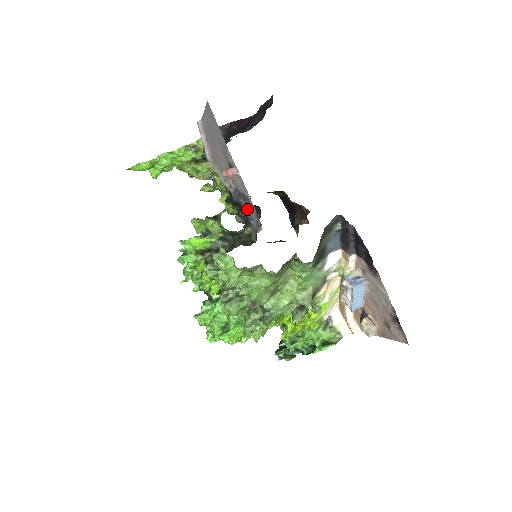
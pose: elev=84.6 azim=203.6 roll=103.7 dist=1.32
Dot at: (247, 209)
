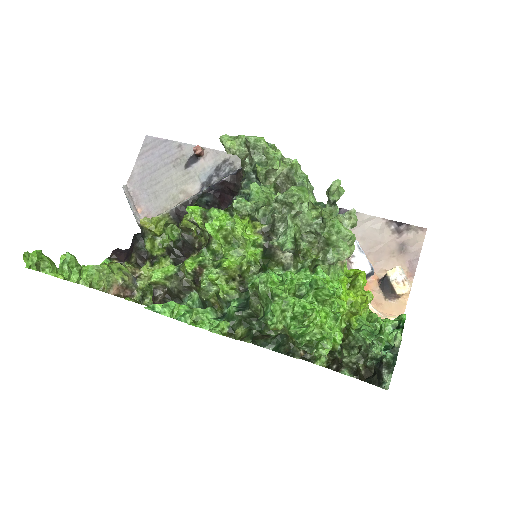
Dot at: (228, 175)
